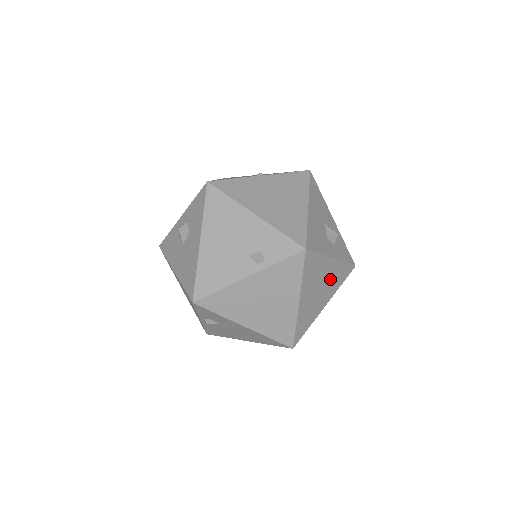
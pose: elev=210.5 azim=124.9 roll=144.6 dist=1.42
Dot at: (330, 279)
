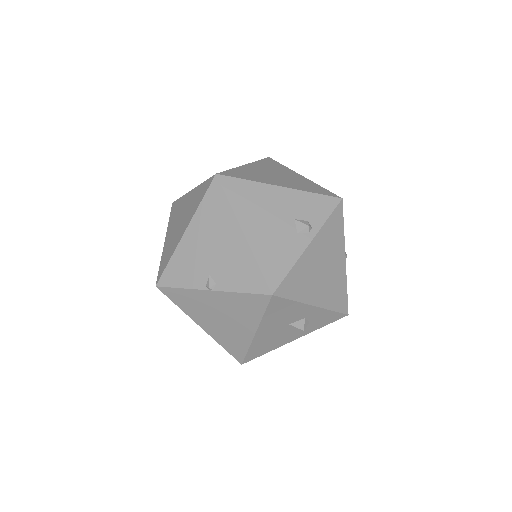
Dot at: occluded
